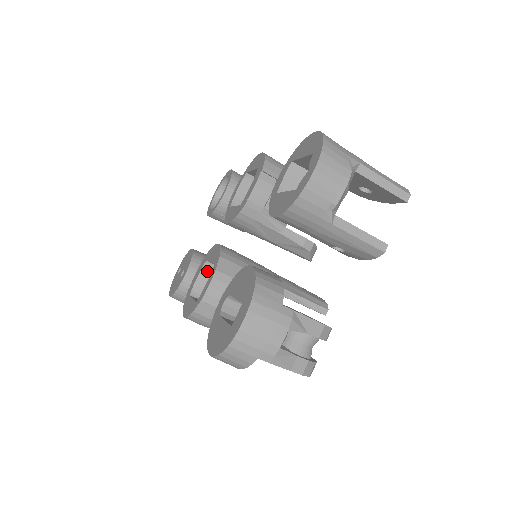
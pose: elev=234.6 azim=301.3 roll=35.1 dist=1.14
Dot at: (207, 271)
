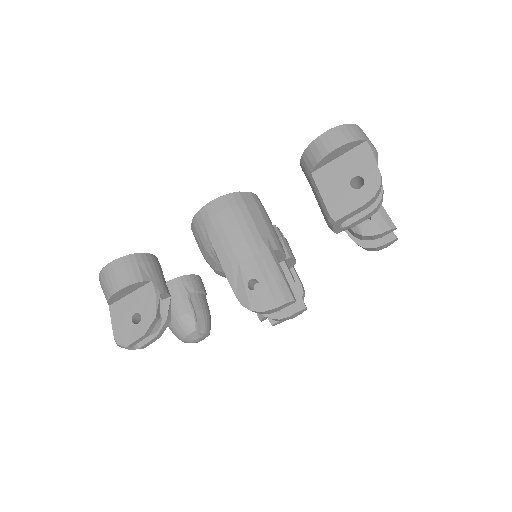
Dot at: occluded
